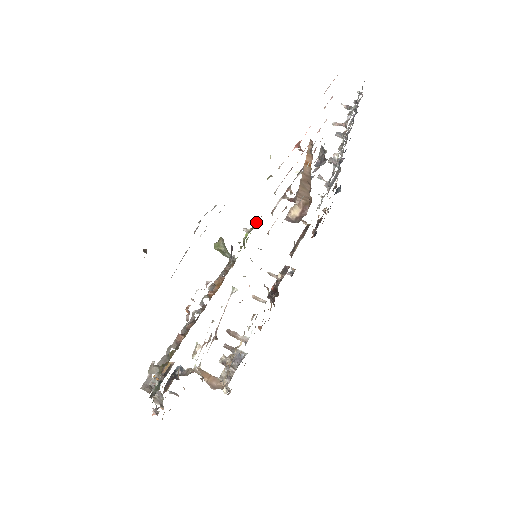
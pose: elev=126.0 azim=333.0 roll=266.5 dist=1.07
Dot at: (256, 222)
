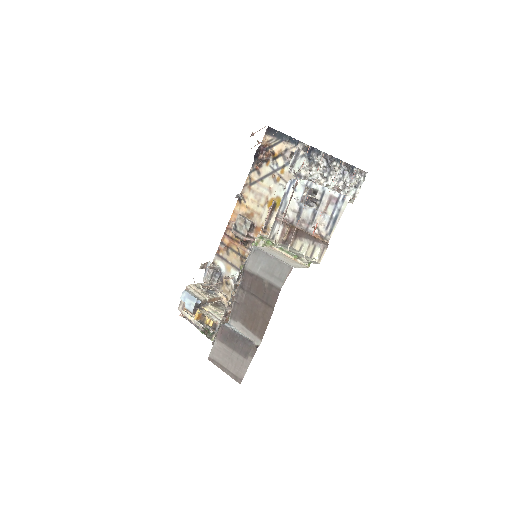
Dot at: occluded
